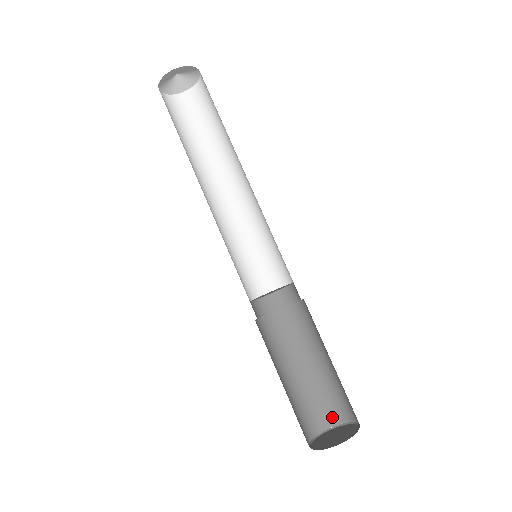
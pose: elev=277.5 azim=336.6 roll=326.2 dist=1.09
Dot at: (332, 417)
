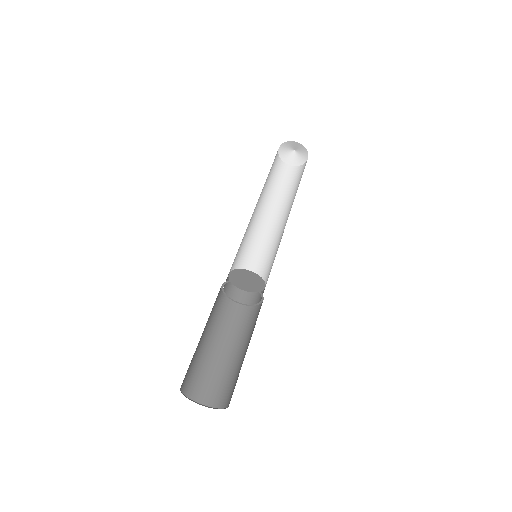
Dot at: (201, 395)
